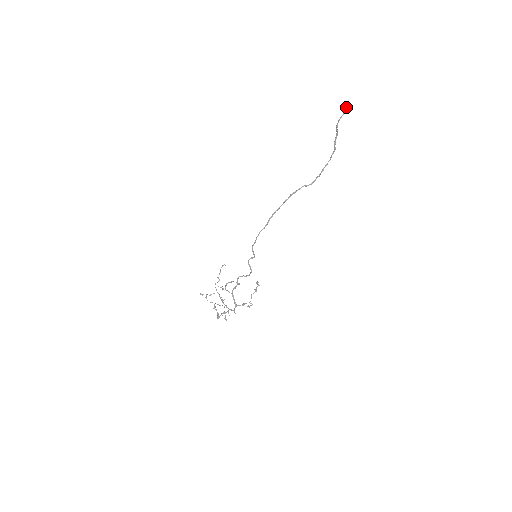
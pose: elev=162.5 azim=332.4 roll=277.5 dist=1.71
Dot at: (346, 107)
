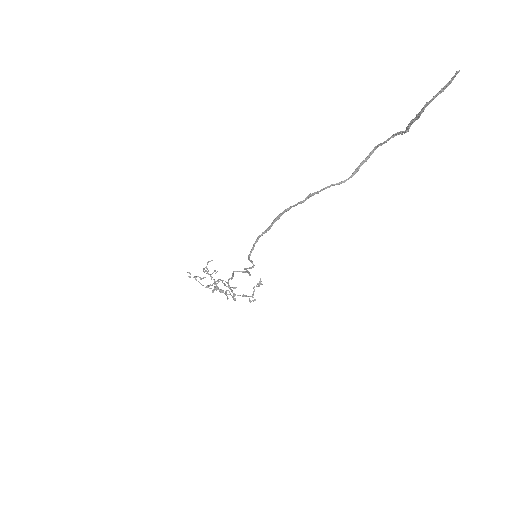
Dot at: (453, 76)
